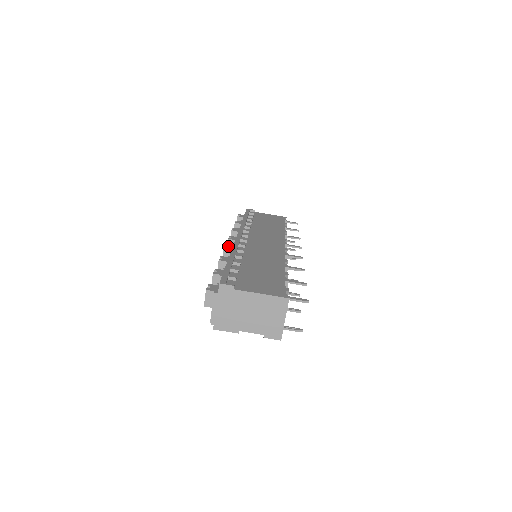
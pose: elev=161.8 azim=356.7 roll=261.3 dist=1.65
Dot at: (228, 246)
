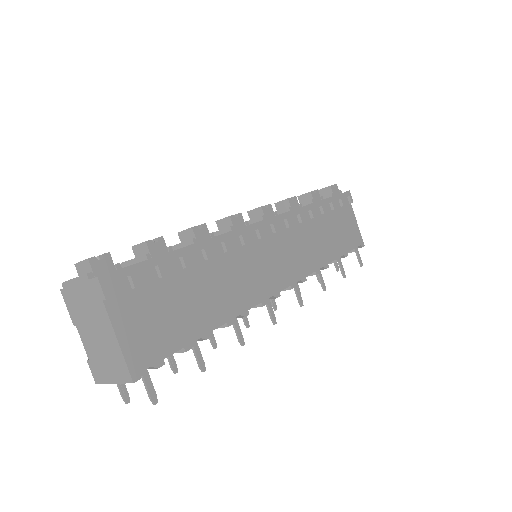
Dot at: (241, 218)
